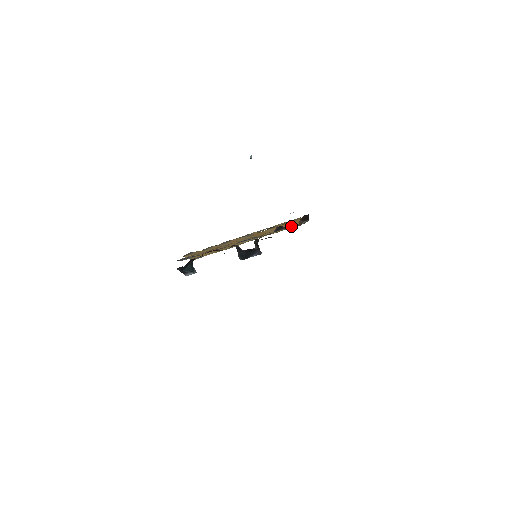
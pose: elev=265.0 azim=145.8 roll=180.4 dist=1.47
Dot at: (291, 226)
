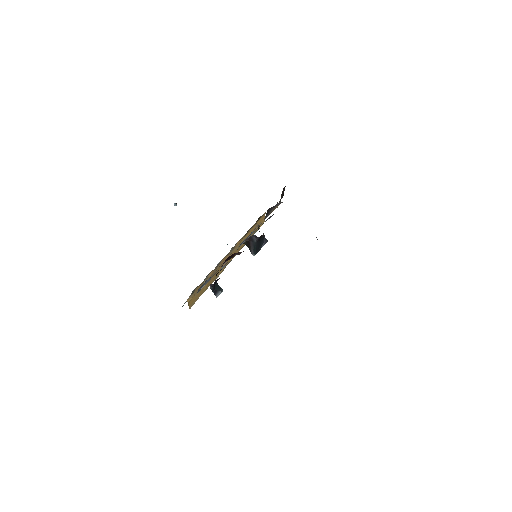
Dot at: occluded
